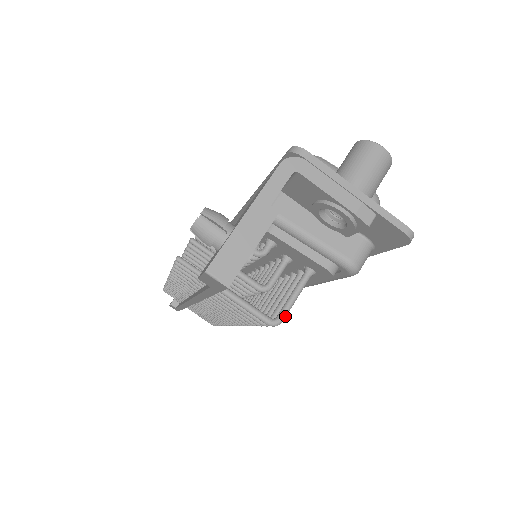
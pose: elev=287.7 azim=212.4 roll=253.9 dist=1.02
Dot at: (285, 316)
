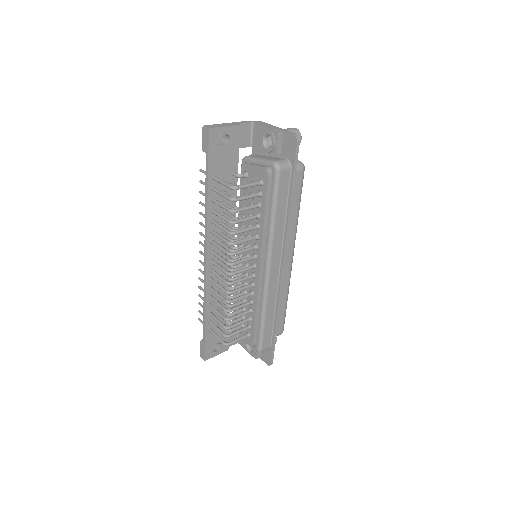
Dot at: (240, 186)
